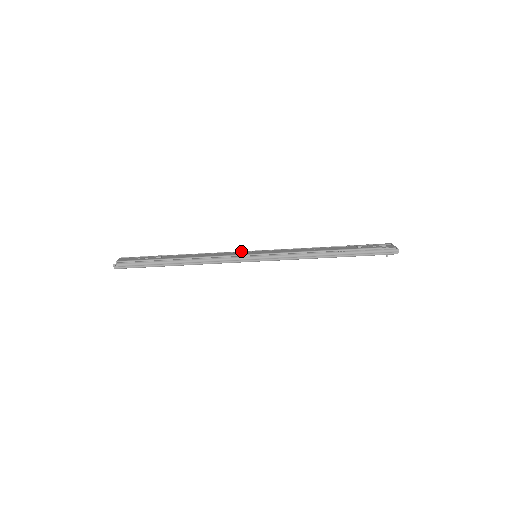
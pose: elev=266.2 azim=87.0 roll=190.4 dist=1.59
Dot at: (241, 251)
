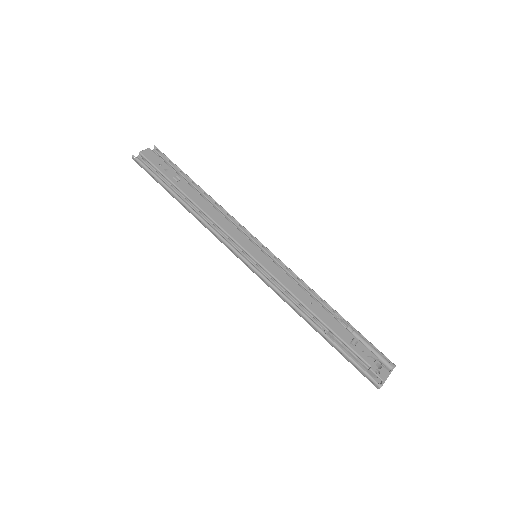
Dot at: occluded
